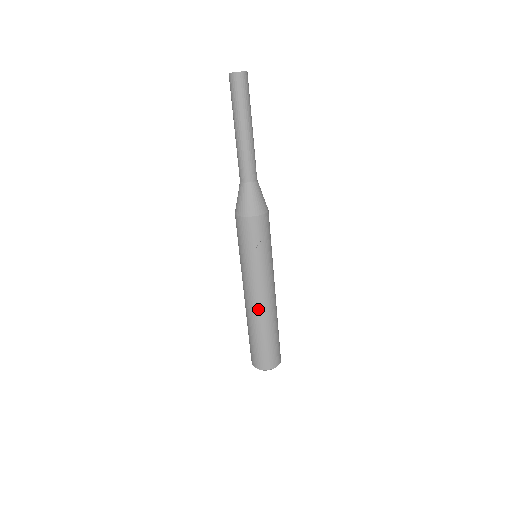
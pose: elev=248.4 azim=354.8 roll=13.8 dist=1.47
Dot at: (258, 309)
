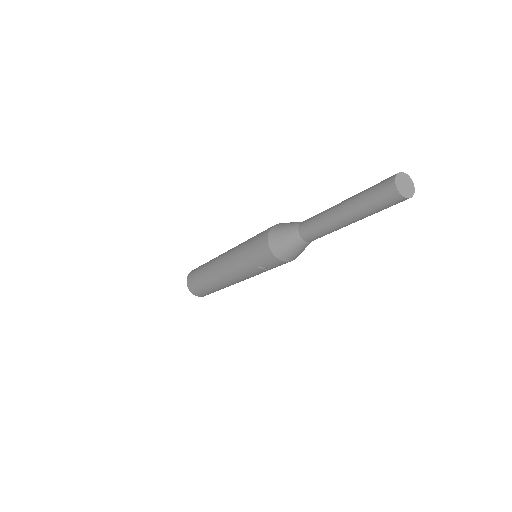
Dot at: (221, 280)
